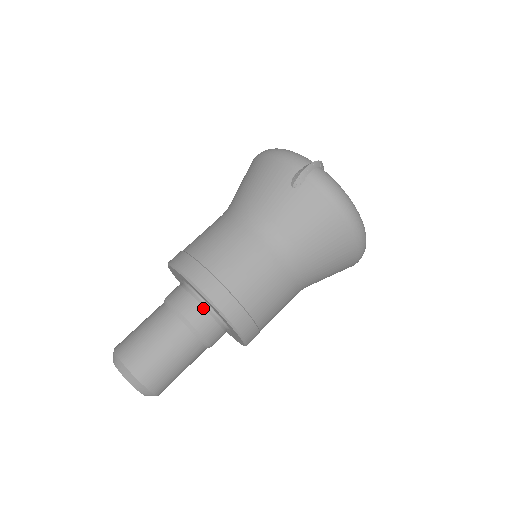
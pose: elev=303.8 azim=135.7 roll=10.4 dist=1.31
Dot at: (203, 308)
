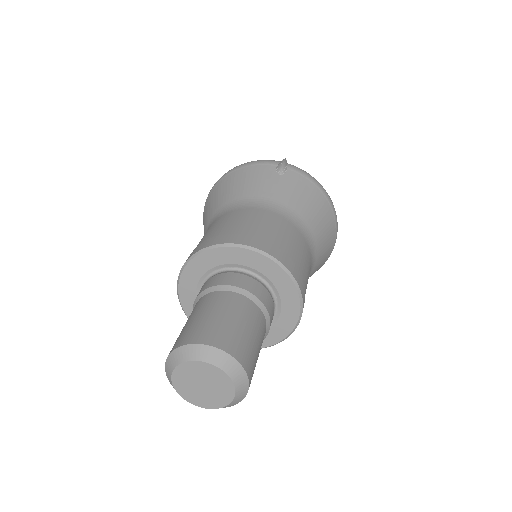
Dot at: (255, 280)
